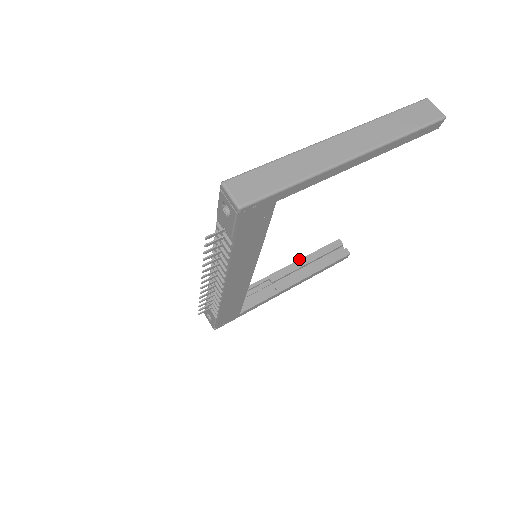
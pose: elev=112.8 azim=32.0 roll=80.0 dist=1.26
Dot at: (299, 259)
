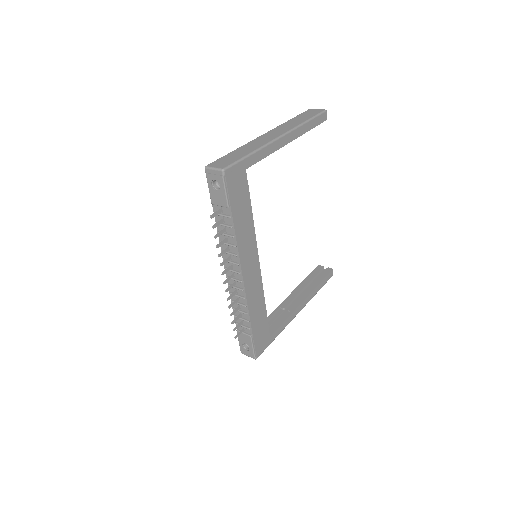
Dot at: (296, 287)
